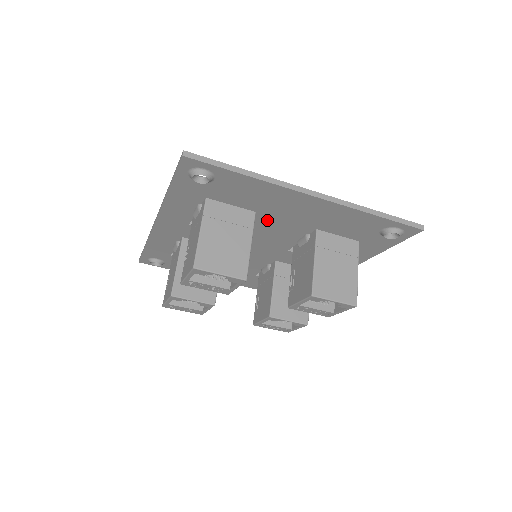
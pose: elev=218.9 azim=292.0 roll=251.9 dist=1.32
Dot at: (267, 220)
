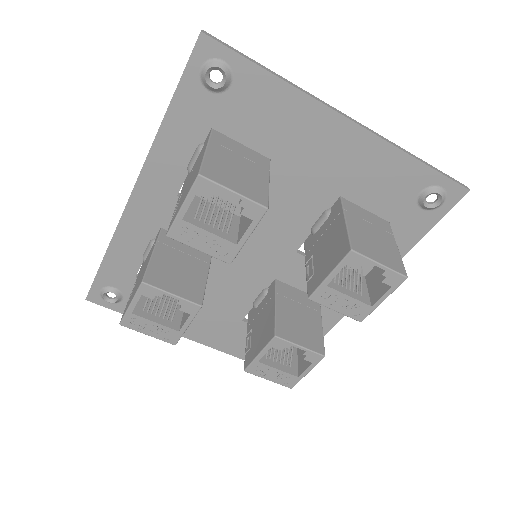
Dot at: (281, 179)
